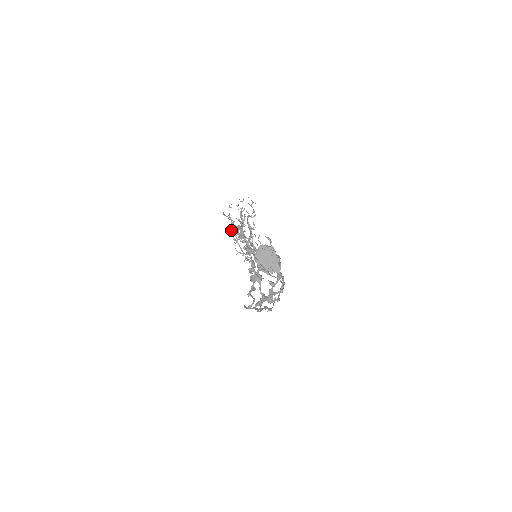
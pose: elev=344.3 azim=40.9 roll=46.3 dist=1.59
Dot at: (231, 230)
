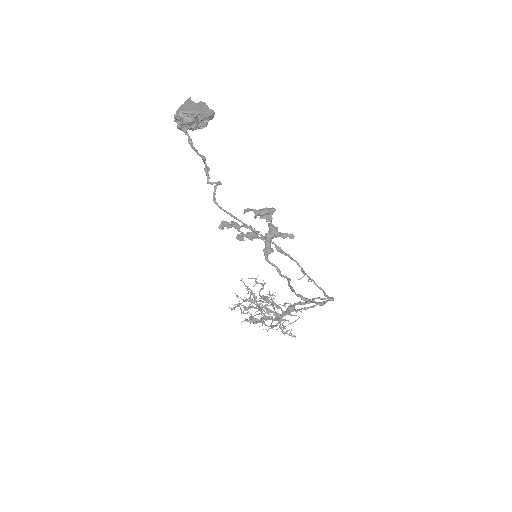
Dot at: (240, 303)
